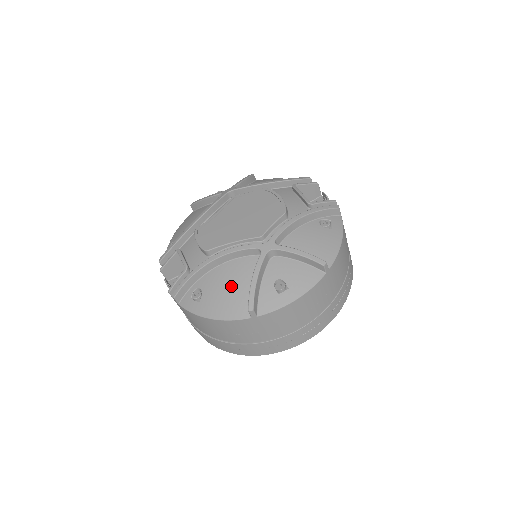
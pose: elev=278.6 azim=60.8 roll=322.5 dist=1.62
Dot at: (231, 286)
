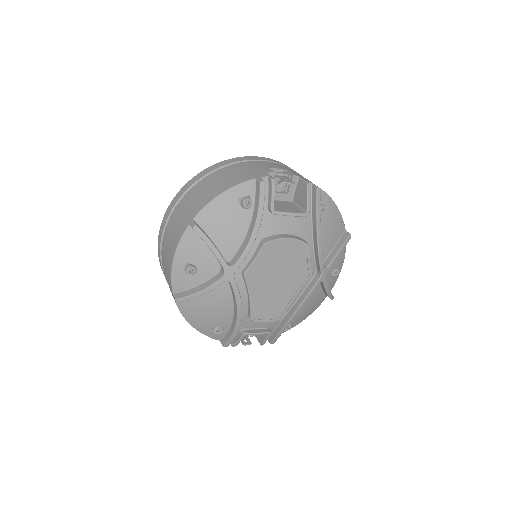
Dot at: (310, 305)
